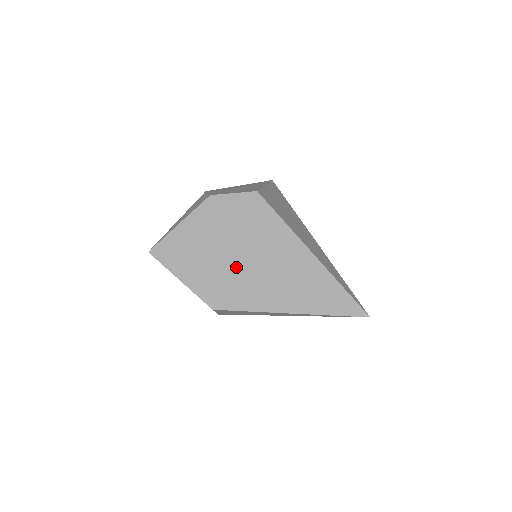
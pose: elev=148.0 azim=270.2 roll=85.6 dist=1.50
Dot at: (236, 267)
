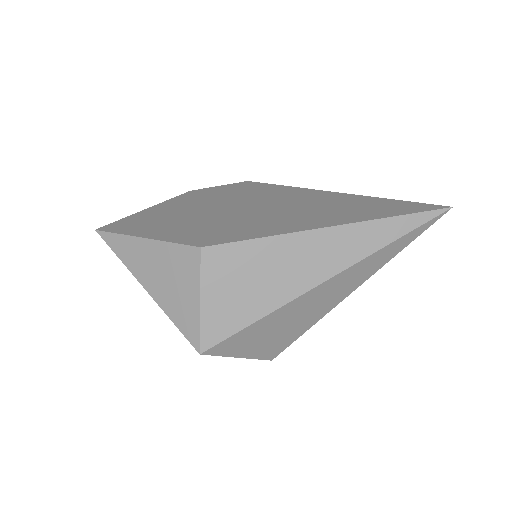
Dot at: (233, 215)
